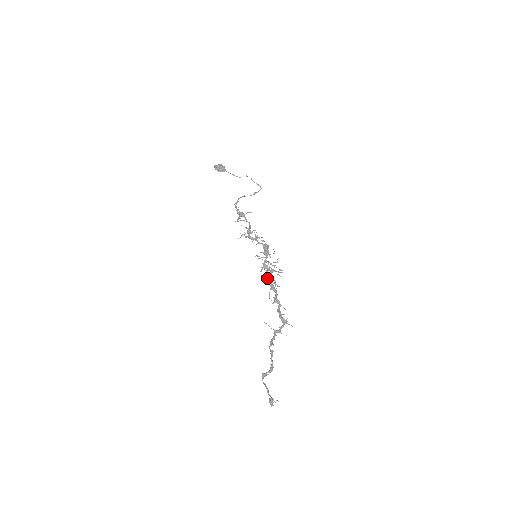
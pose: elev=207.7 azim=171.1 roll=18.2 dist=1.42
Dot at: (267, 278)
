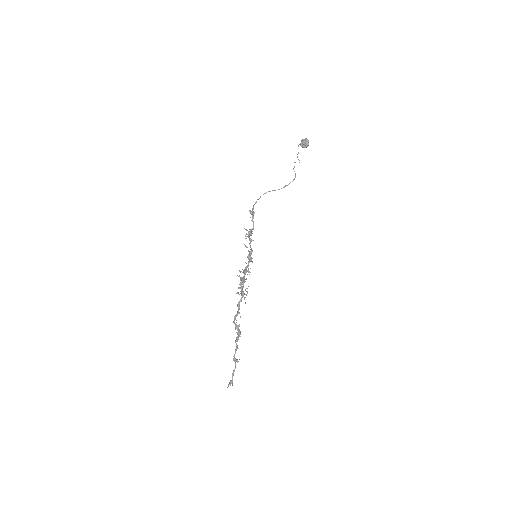
Dot at: occluded
